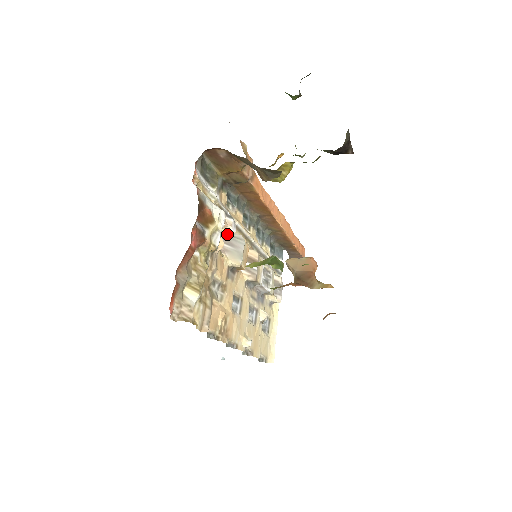
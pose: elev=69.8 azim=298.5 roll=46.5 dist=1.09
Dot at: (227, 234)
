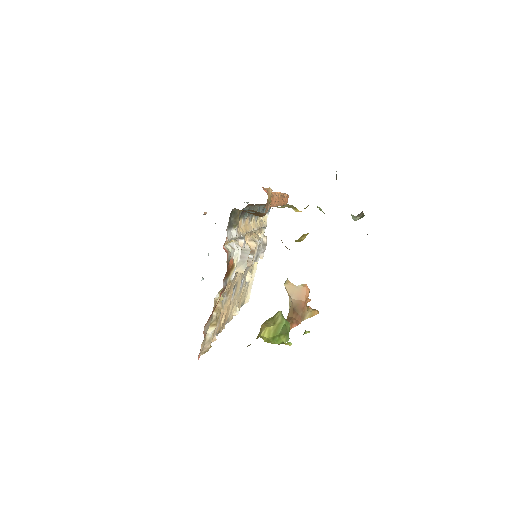
Dot at: occluded
